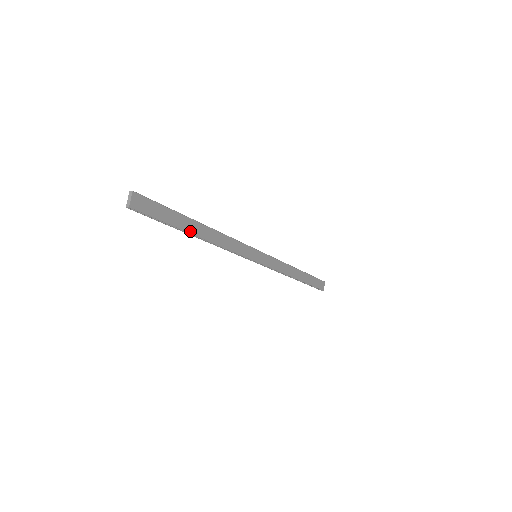
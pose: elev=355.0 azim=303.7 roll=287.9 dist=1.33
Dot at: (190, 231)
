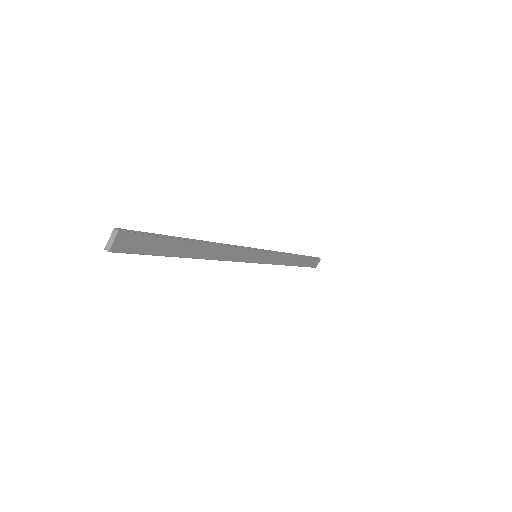
Dot at: (185, 255)
